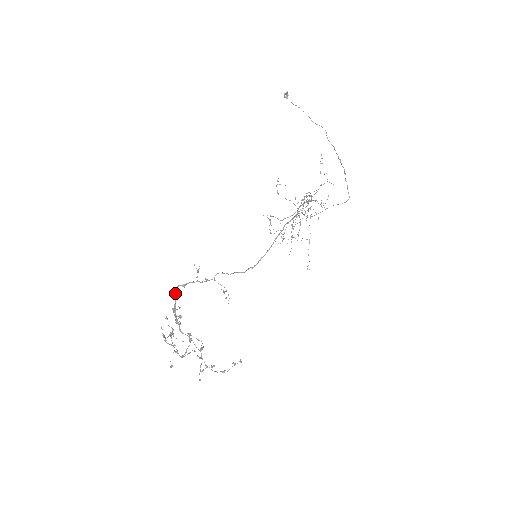
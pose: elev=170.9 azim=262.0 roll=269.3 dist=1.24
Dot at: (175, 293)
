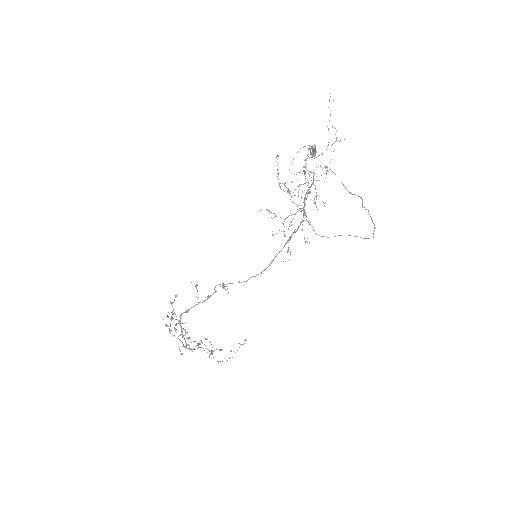
Dot at: occluded
